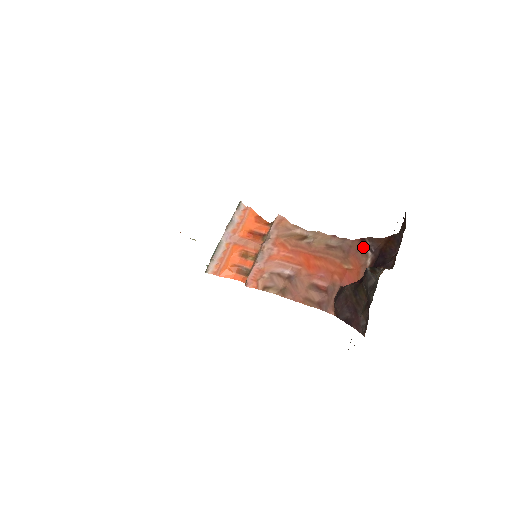
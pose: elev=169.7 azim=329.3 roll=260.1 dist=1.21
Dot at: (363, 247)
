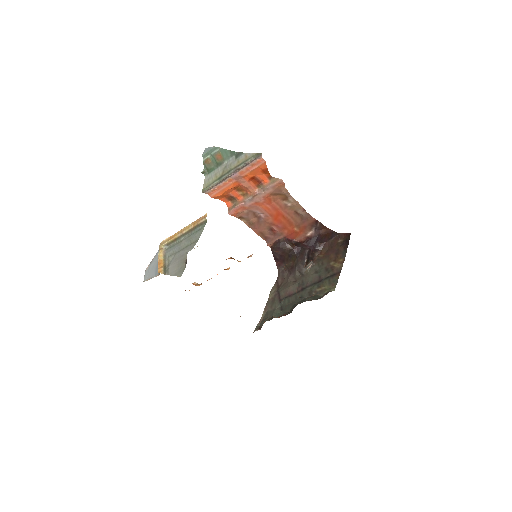
Dot at: (313, 225)
